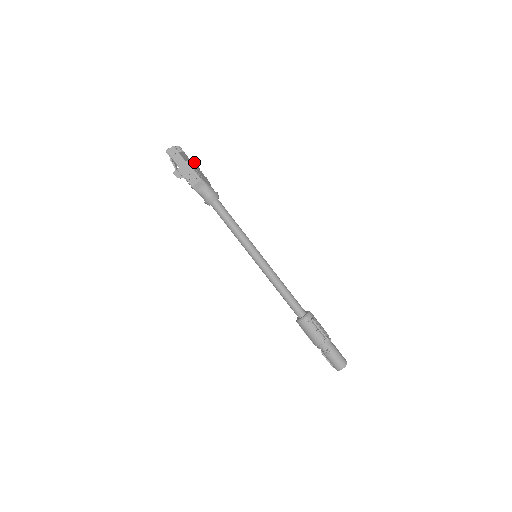
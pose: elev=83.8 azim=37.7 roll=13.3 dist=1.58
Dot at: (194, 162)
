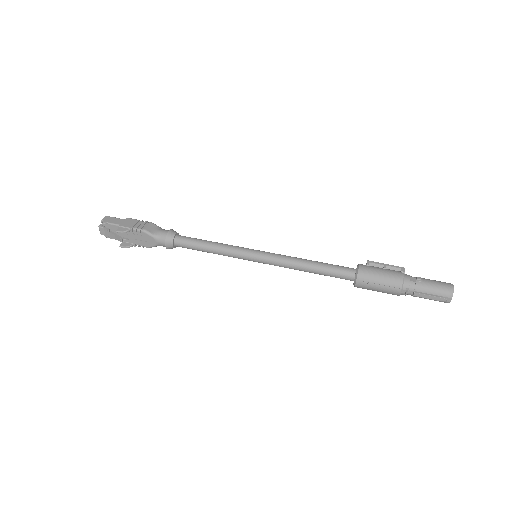
Dot at: occluded
